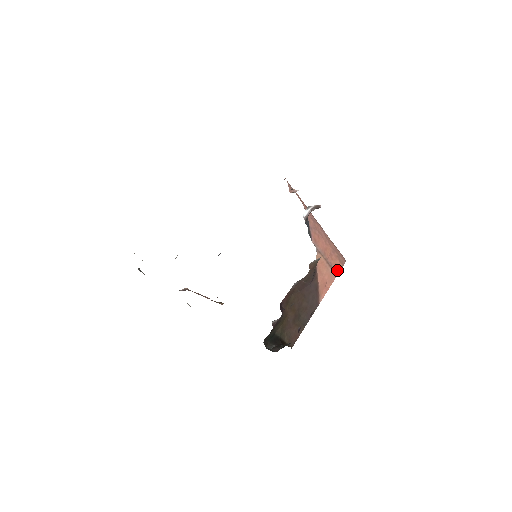
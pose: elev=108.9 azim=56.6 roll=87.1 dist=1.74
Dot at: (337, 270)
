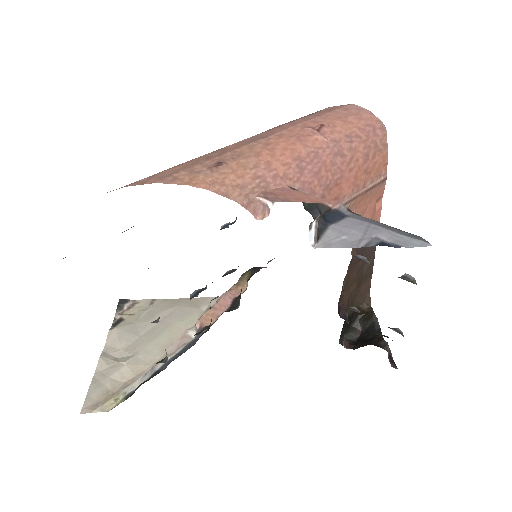
Dot at: (383, 172)
